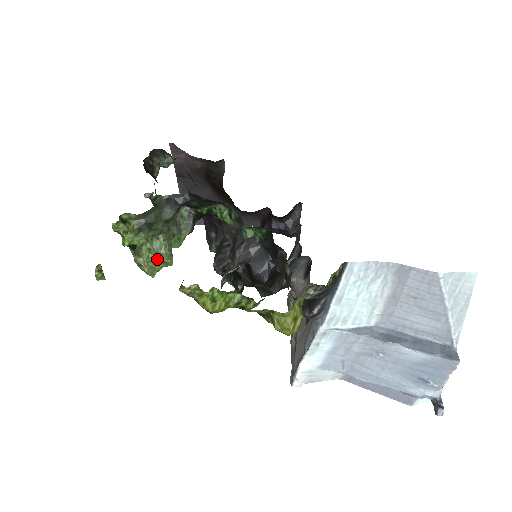
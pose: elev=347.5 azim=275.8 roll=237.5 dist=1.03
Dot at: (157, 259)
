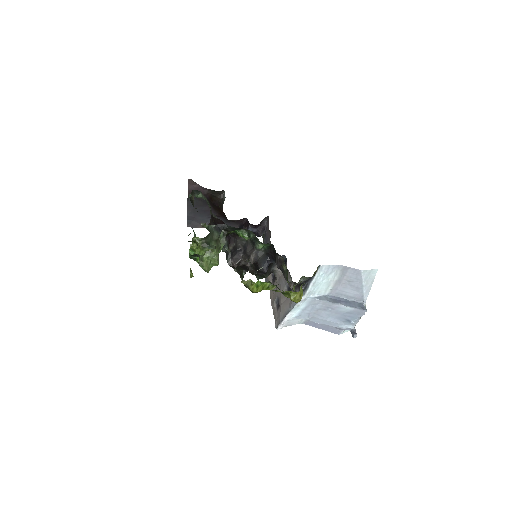
Dot at: (211, 262)
